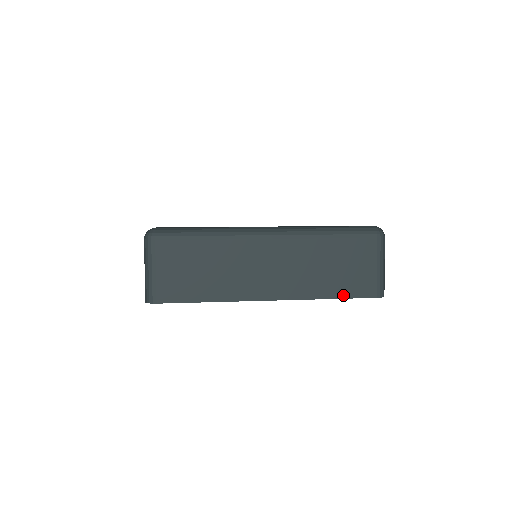
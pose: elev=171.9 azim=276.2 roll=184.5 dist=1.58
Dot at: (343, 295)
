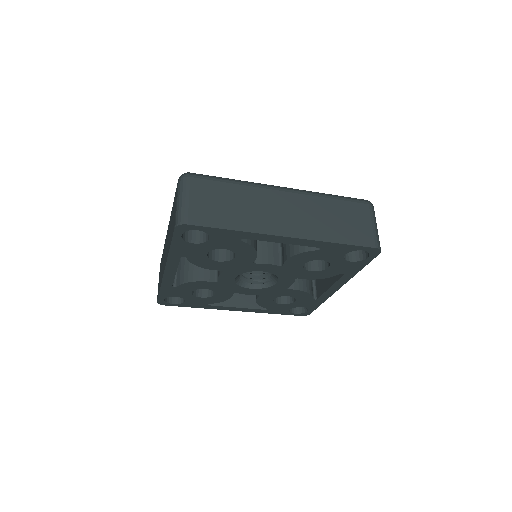
Dot at: (348, 242)
